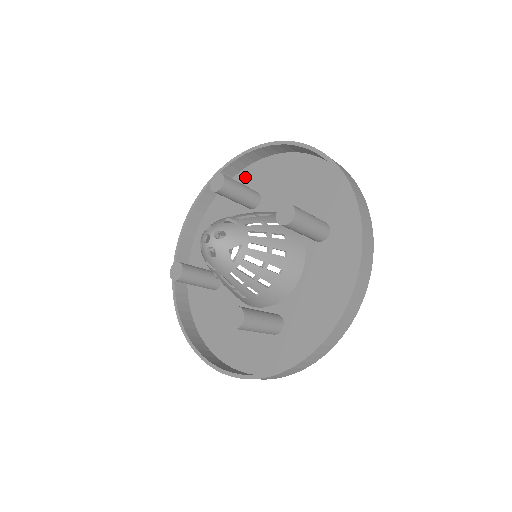
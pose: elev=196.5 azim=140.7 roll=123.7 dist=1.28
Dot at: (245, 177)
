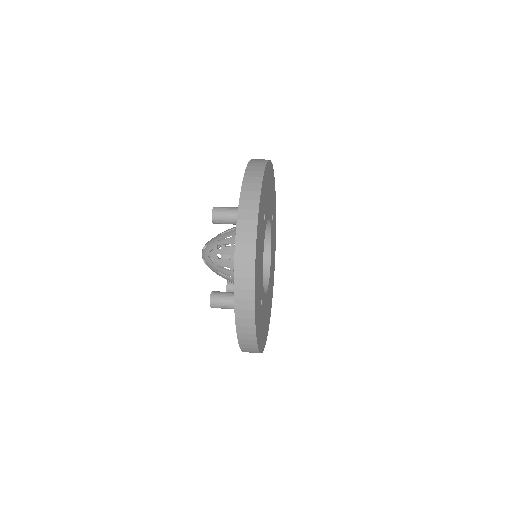
Dot at: occluded
